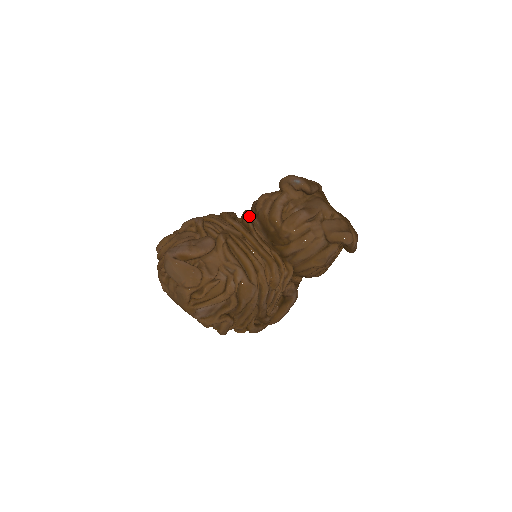
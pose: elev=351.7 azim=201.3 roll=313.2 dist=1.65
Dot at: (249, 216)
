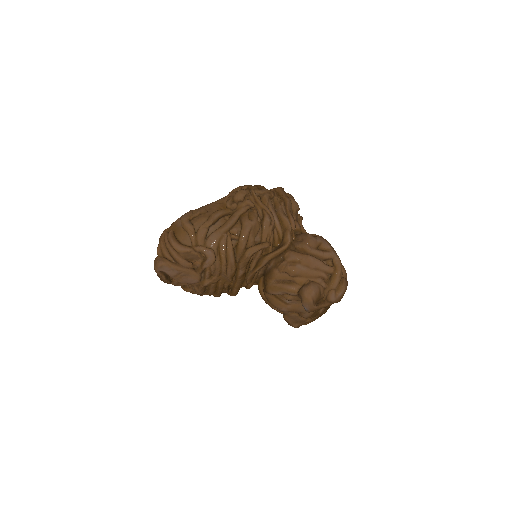
Dot at: (271, 260)
